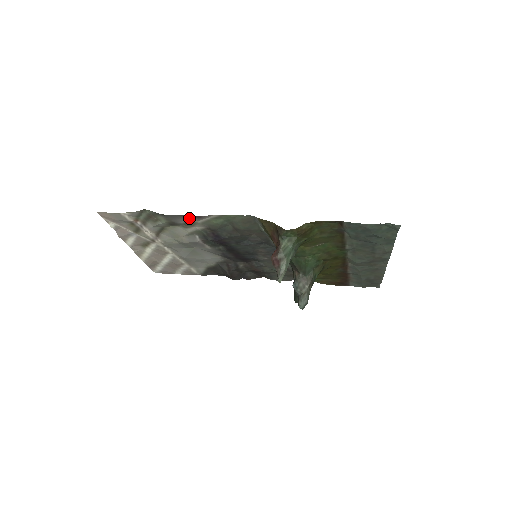
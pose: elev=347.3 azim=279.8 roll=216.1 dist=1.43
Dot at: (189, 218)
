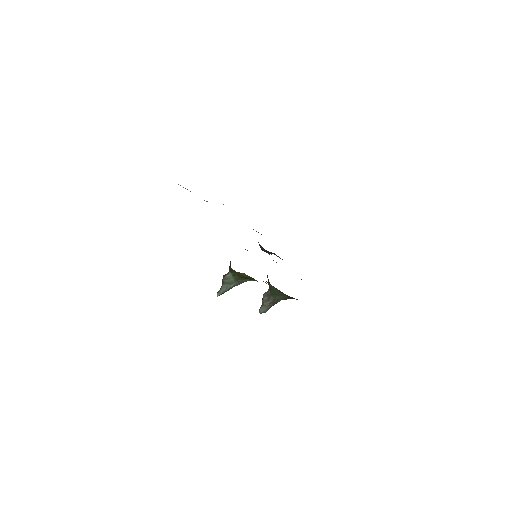
Dot at: occluded
